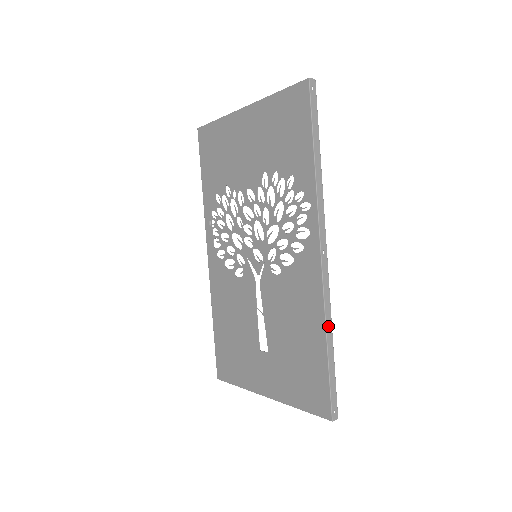
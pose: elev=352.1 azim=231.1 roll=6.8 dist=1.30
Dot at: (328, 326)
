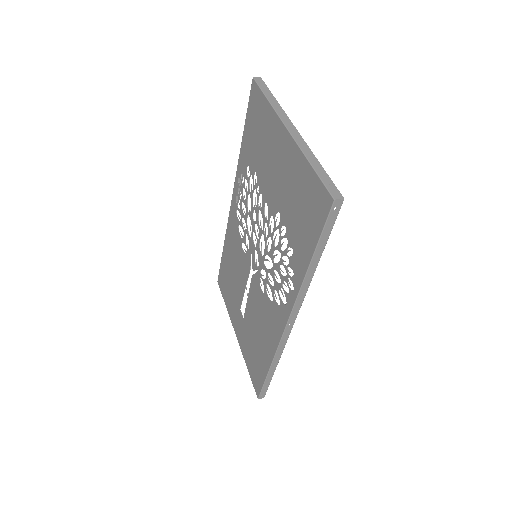
Dot at: (275, 361)
